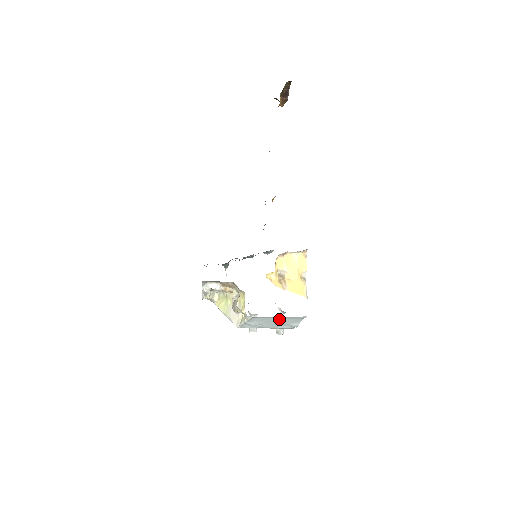
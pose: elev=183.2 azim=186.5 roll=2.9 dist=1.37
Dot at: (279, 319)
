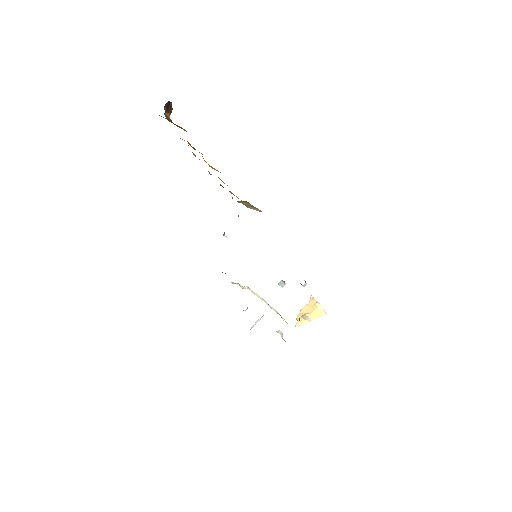
Dot at: occluded
